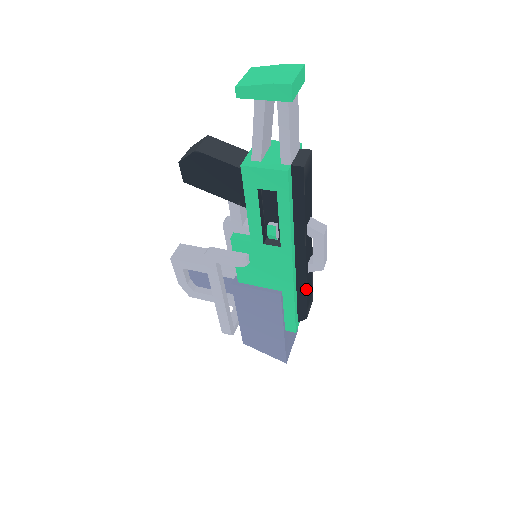
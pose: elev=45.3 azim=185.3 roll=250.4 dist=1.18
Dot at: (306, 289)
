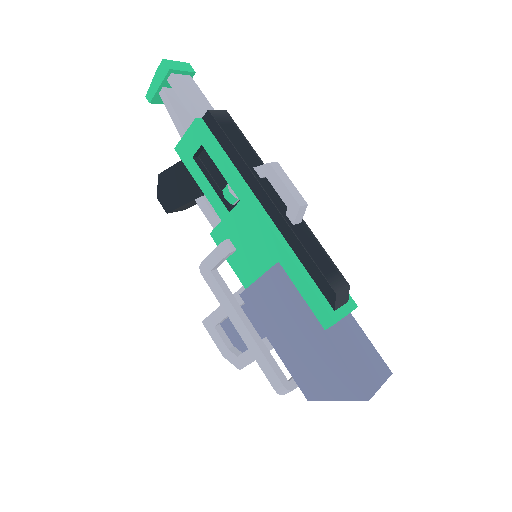
Dot at: (302, 245)
